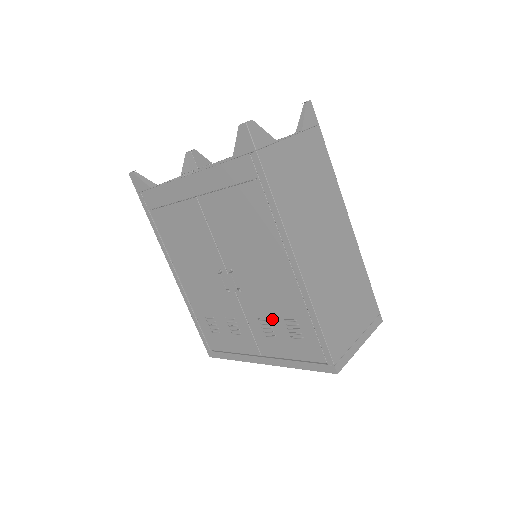
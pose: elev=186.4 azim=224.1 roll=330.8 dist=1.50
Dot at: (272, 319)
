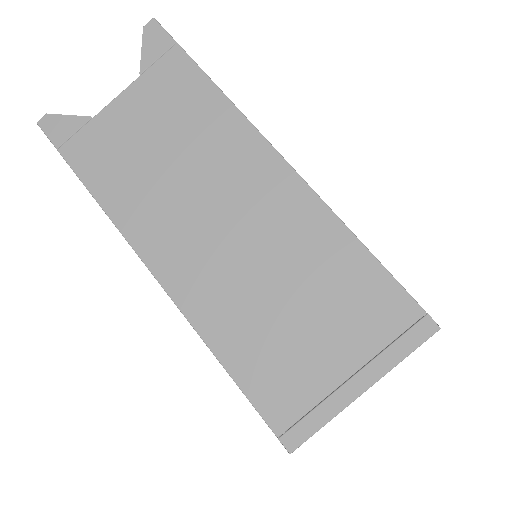
Dot at: occluded
